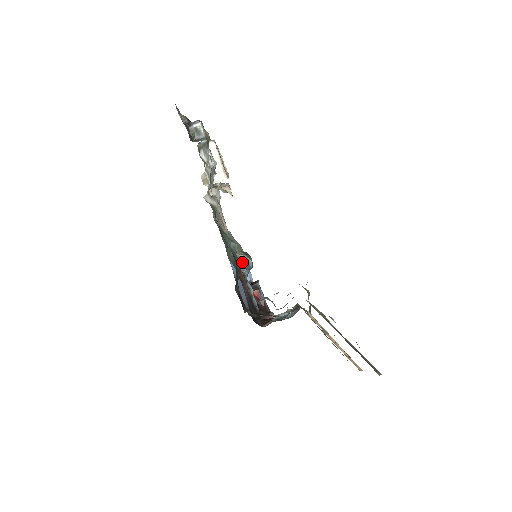
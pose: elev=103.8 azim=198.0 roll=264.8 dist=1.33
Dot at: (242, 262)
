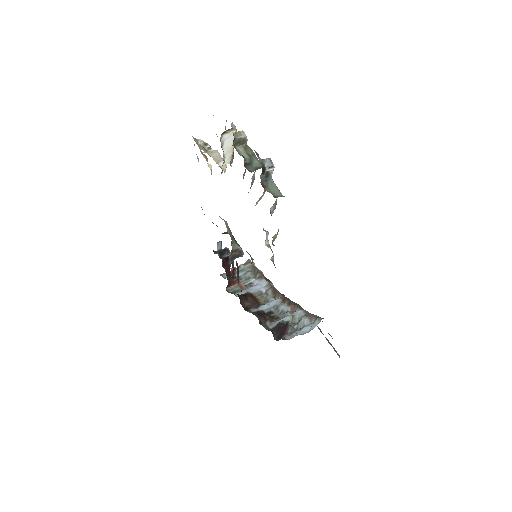
Dot at: (236, 253)
